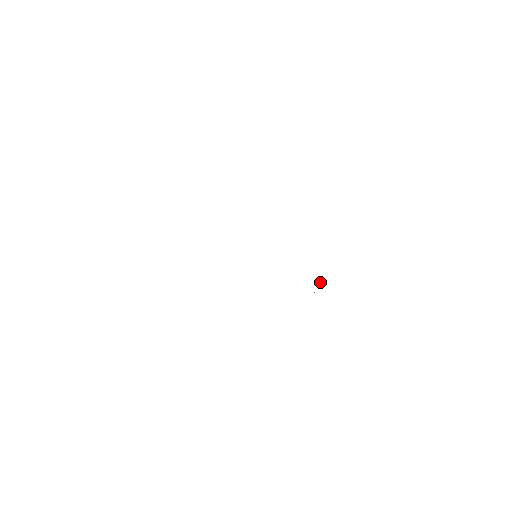
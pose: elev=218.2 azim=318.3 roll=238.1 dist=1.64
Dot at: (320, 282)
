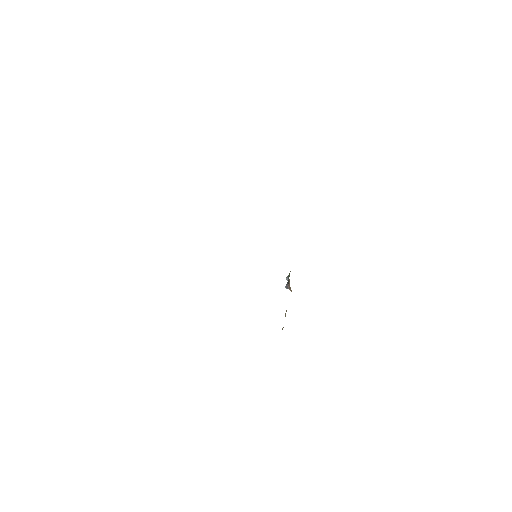
Dot at: (287, 277)
